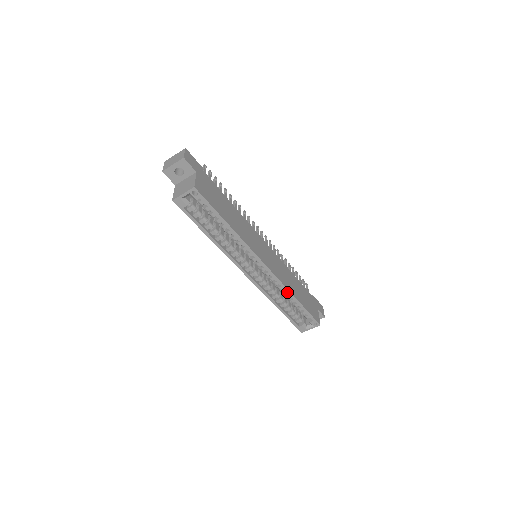
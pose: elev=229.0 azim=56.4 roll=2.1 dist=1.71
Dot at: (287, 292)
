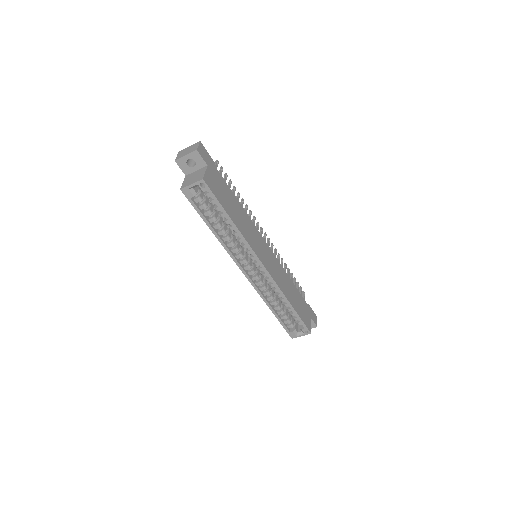
Dot at: (282, 295)
